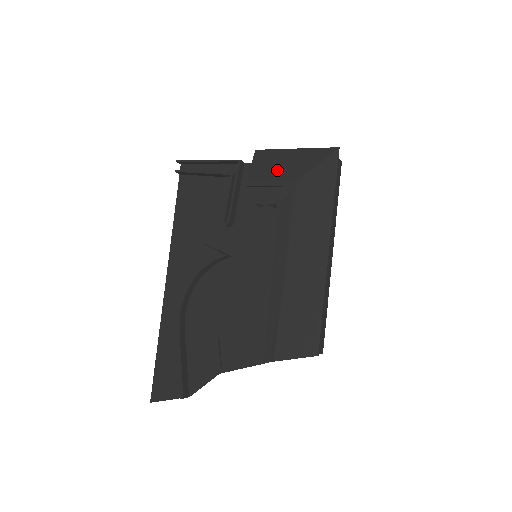
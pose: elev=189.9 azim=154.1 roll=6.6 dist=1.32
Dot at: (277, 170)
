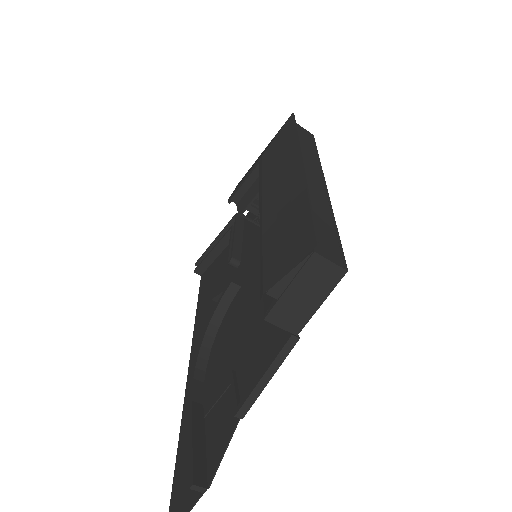
Dot at: (249, 170)
